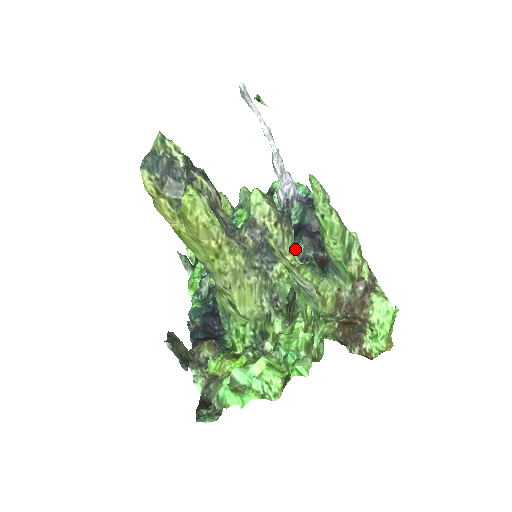
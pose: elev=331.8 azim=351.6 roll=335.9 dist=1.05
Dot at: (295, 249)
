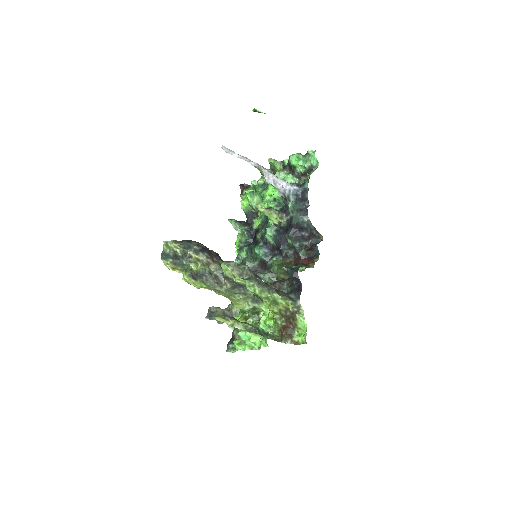
Dot at: occluded
